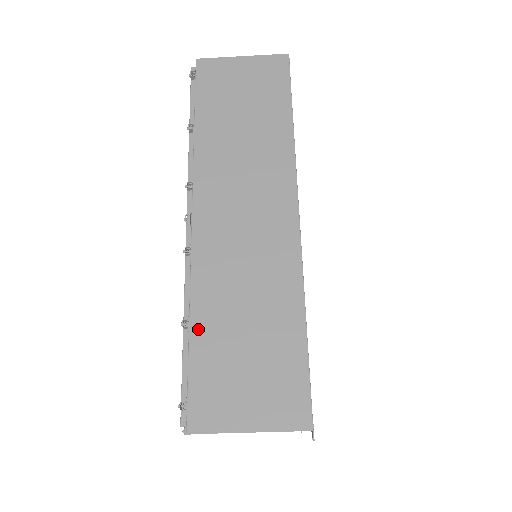
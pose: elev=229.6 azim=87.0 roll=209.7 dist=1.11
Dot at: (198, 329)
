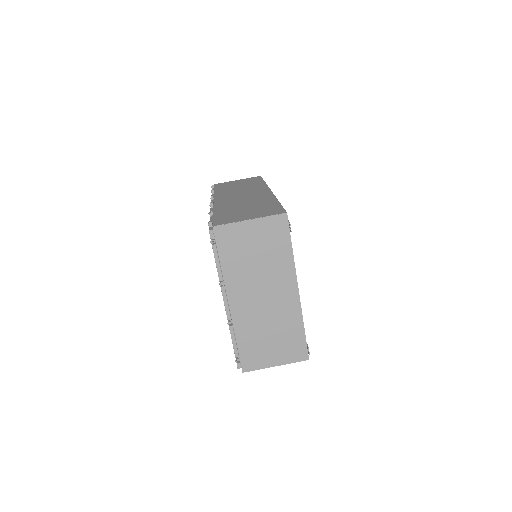
Dot at: (218, 212)
